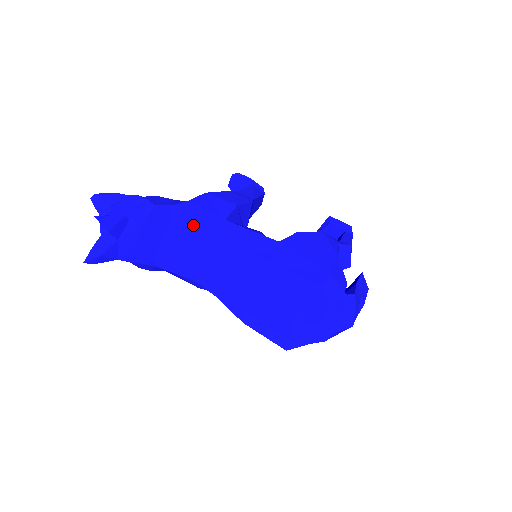
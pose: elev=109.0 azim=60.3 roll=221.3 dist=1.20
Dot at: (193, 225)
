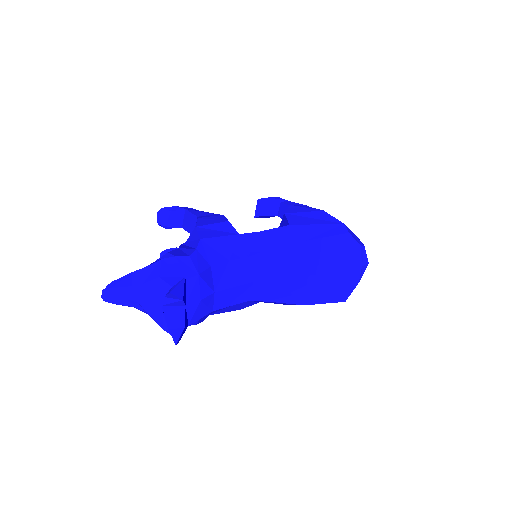
Dot at: (225, 254)
